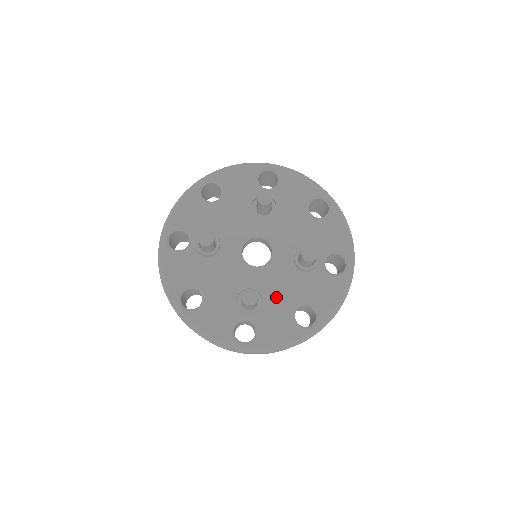
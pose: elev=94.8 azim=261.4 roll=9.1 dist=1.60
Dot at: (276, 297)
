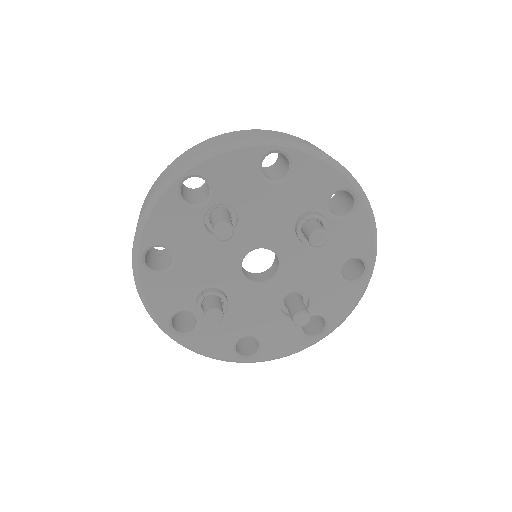
Dot at: (315, 282)
